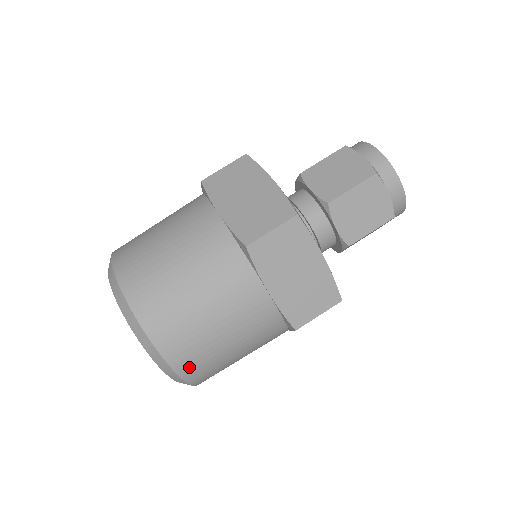
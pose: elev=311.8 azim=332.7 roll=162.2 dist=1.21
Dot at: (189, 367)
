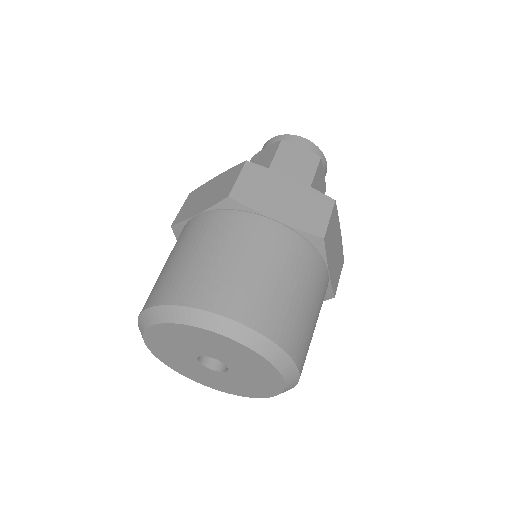
Dot at: (302, 369)
